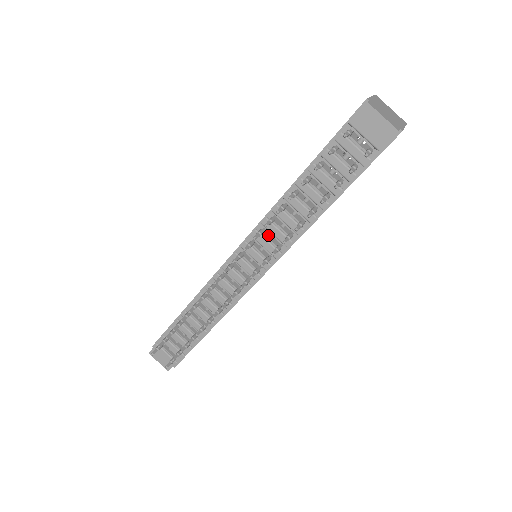
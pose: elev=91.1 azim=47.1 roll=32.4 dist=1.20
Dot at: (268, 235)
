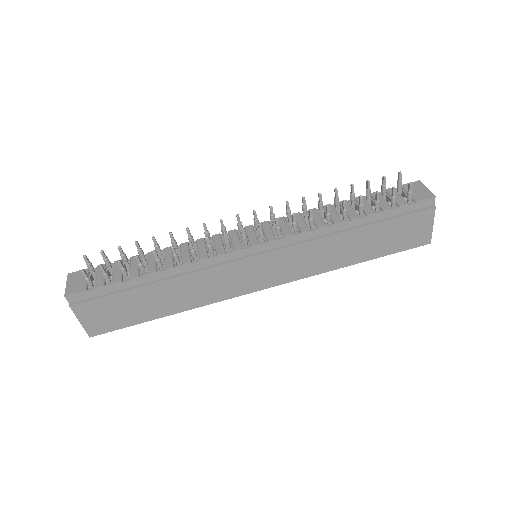
Dot at: (290, 226)
